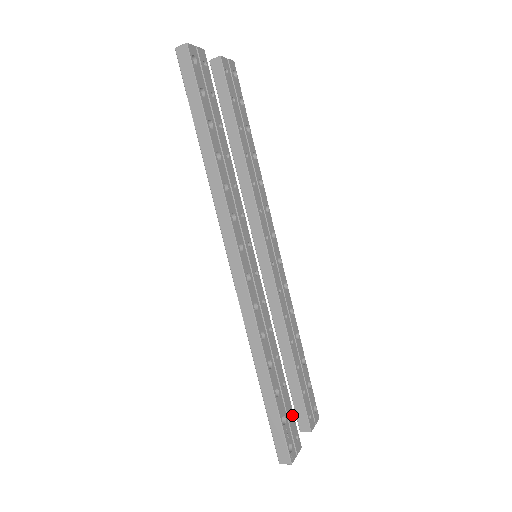
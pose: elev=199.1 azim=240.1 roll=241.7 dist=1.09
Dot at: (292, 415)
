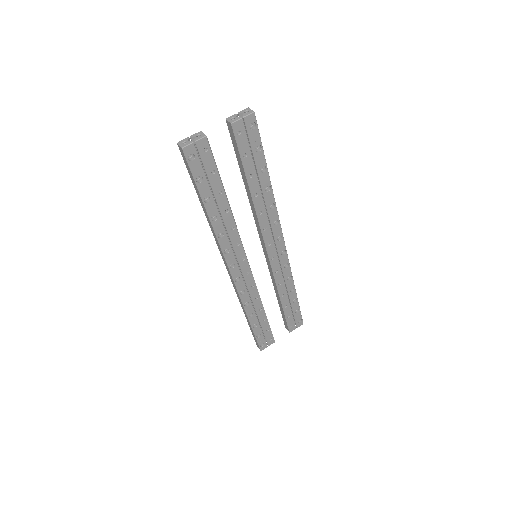
Dot at: (269, 331)
